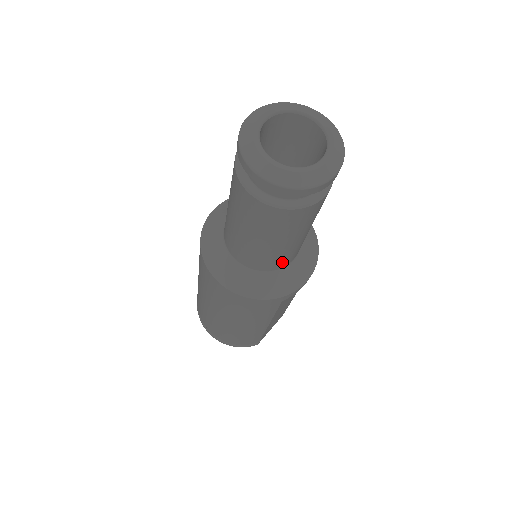
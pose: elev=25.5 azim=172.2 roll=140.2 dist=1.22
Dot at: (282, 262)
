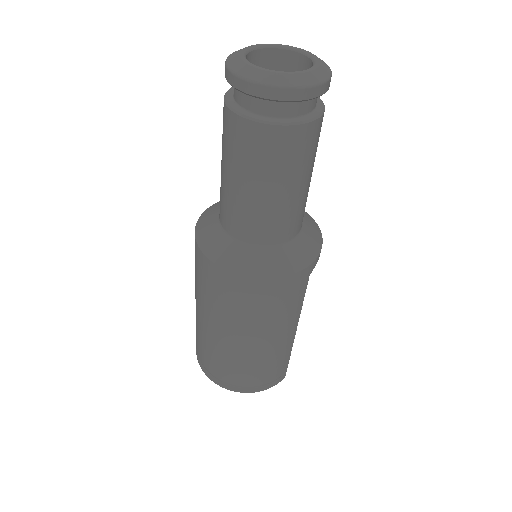
Dot at: (297, 224)
